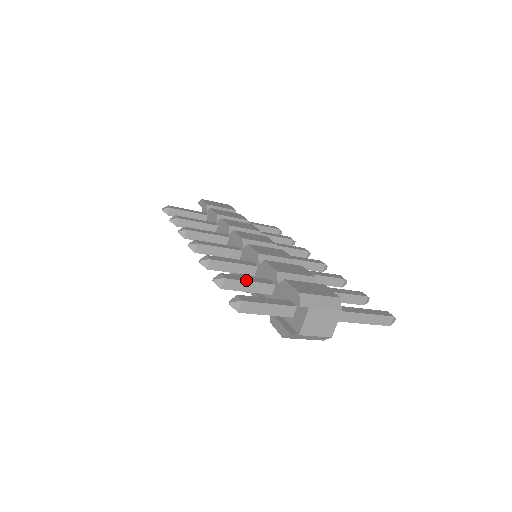
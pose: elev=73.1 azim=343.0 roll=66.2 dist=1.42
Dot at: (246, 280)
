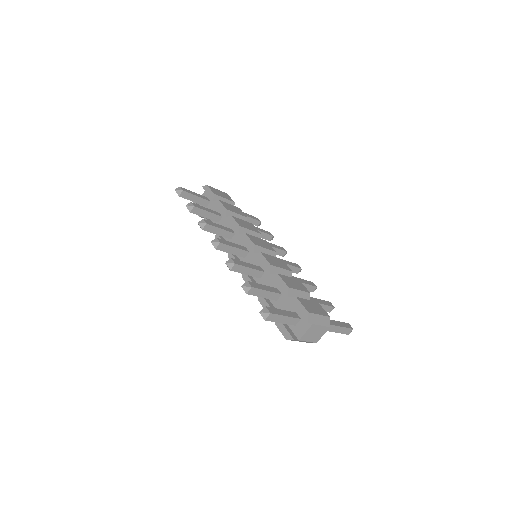
Dot at: (264, 289)
